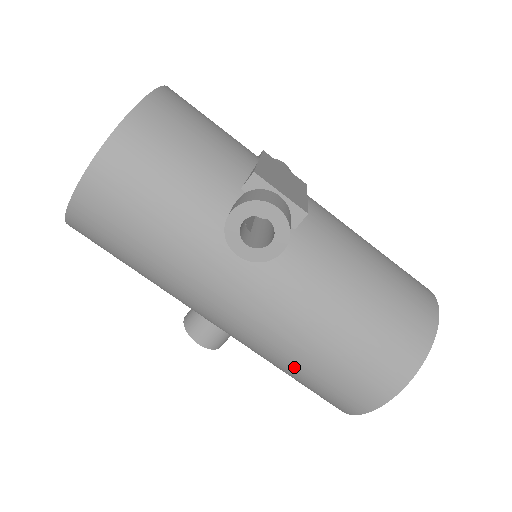
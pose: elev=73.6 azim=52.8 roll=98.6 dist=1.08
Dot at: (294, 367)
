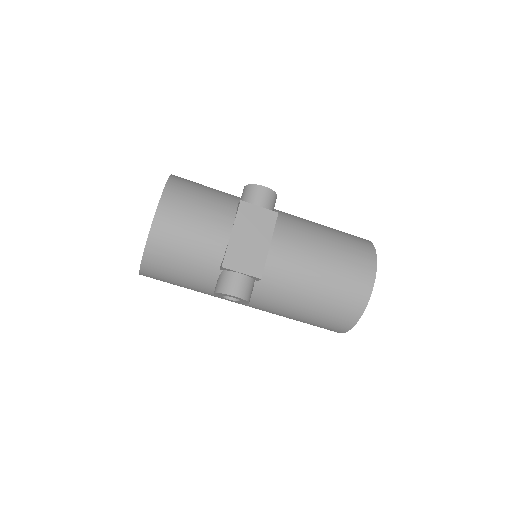
Dot at: occluded
